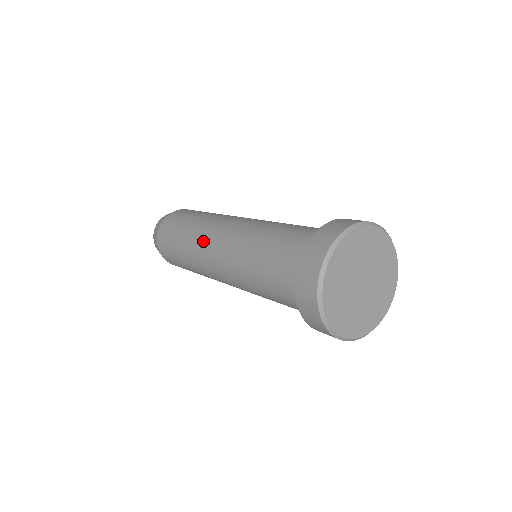
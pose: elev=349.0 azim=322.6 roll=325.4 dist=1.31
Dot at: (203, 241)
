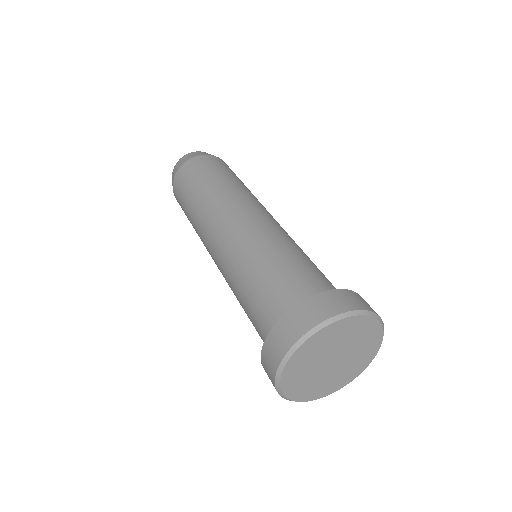
Dot at: occluded
